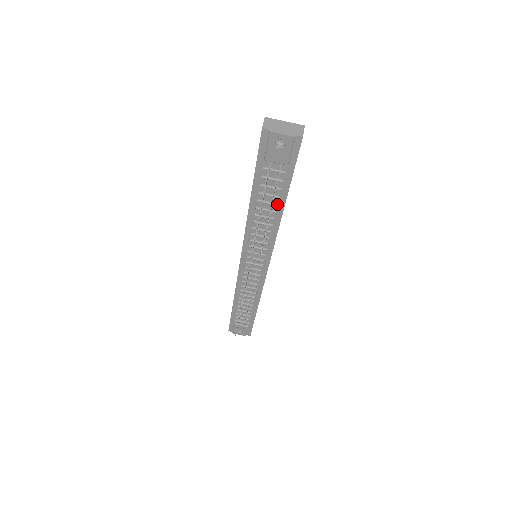
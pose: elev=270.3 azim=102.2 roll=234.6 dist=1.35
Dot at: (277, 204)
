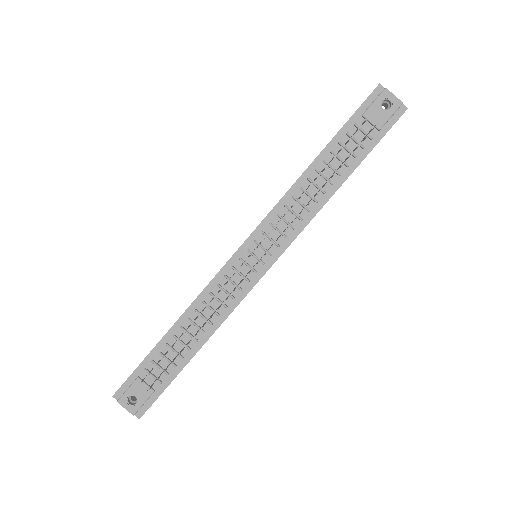
Dot at: (341, 174)
